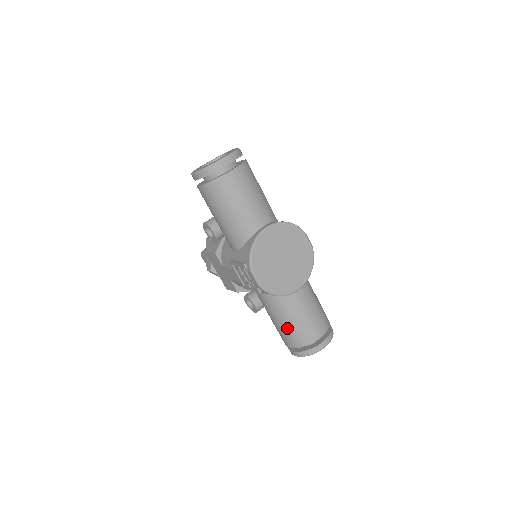
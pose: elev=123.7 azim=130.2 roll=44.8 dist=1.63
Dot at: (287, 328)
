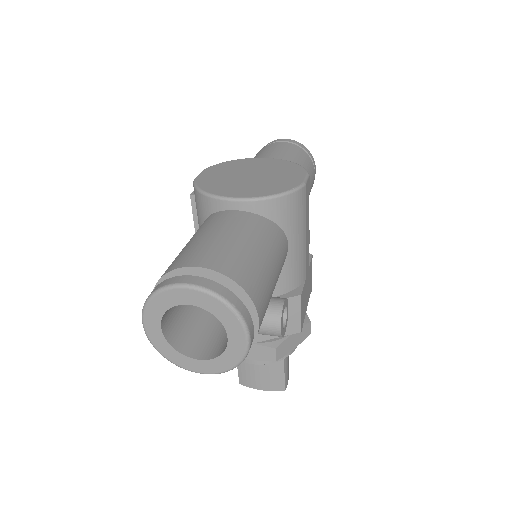
Dot at: occluded
